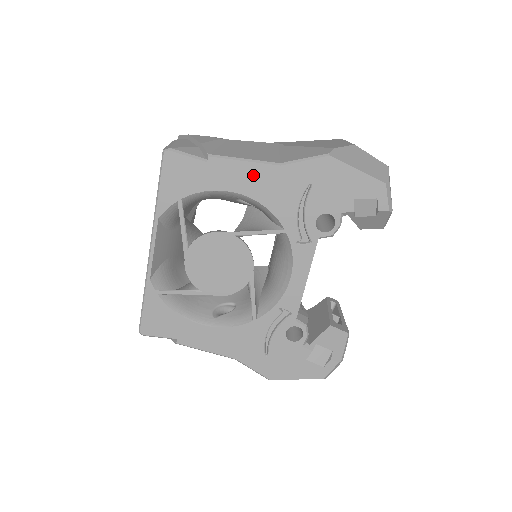
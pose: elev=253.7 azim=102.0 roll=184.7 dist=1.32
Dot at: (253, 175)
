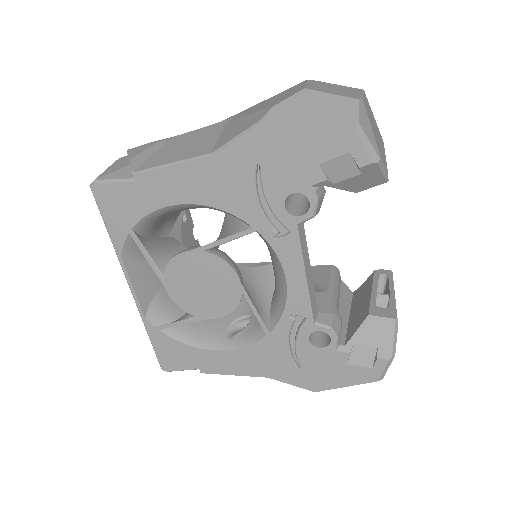
Dot at: (188, 178)
